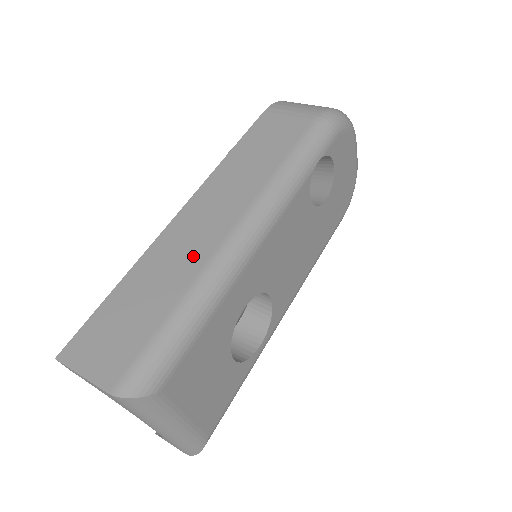
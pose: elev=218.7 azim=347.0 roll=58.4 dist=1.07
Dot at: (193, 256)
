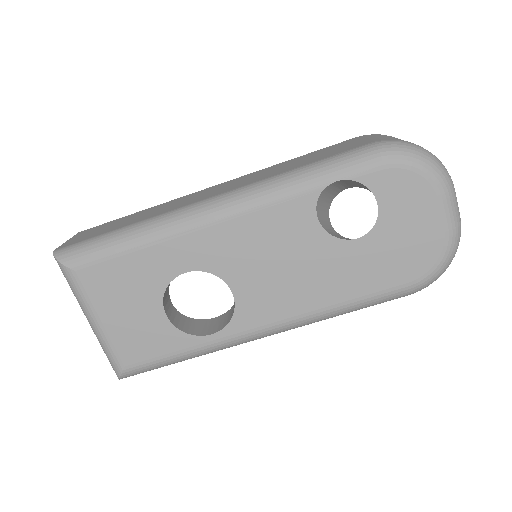
Dot at: (172, 207)
